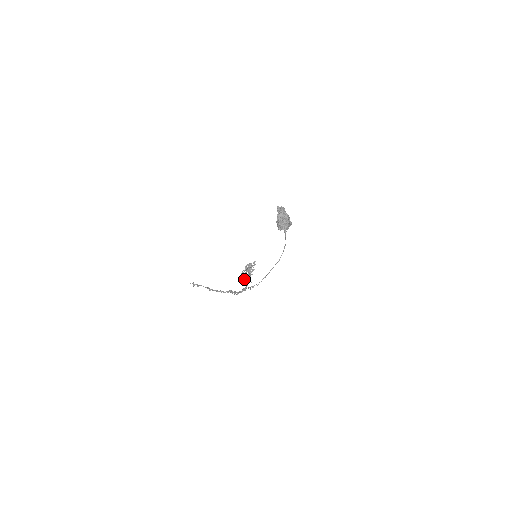
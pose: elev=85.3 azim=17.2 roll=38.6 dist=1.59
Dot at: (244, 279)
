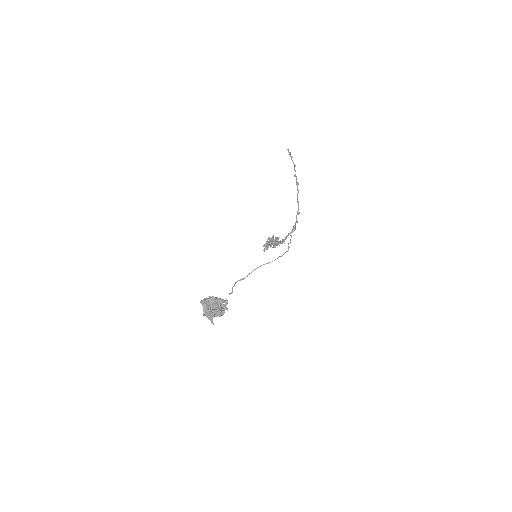
Dot at: occluded
